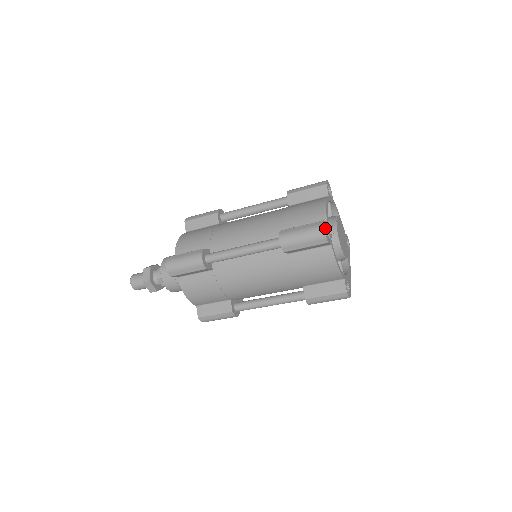
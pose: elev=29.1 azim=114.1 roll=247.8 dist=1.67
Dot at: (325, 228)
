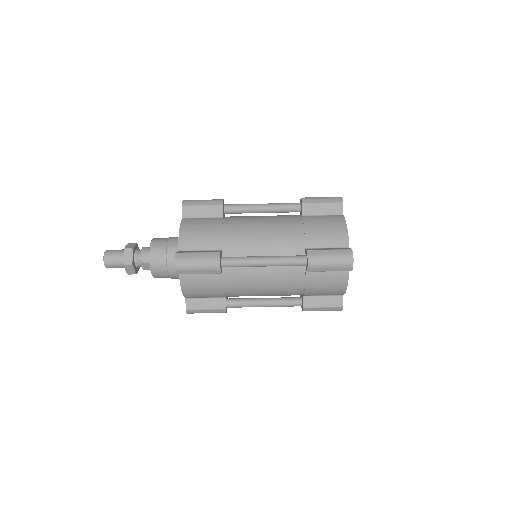
Dot at: (352, 257)
